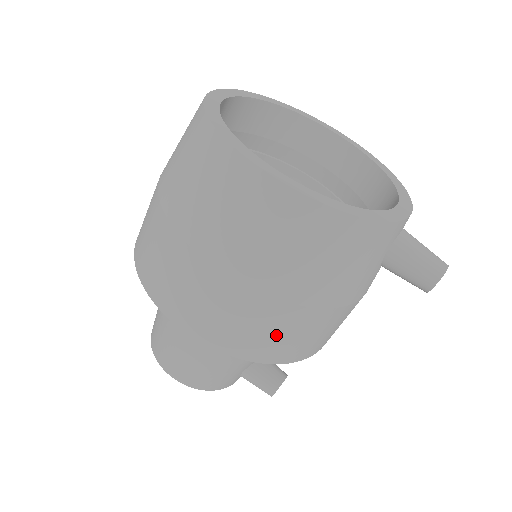
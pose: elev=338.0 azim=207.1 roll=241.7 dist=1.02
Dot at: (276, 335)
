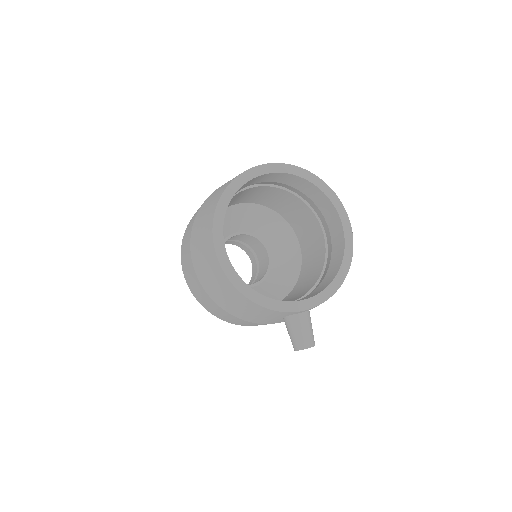
Dot at: (216, 311)
